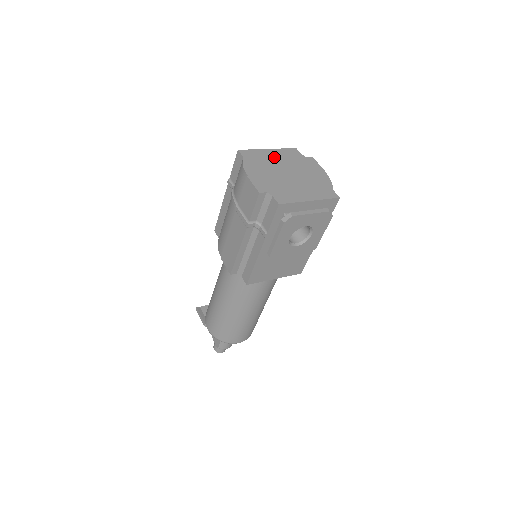
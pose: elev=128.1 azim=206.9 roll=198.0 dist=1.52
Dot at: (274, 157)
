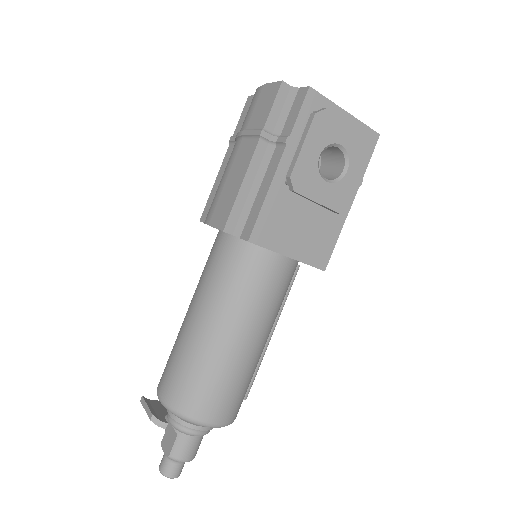
Dot at: occluded
